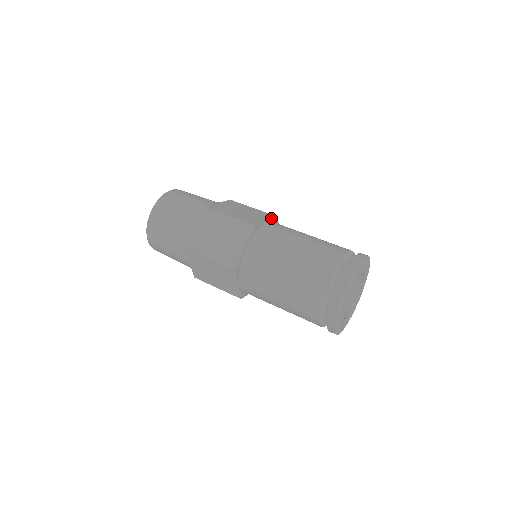
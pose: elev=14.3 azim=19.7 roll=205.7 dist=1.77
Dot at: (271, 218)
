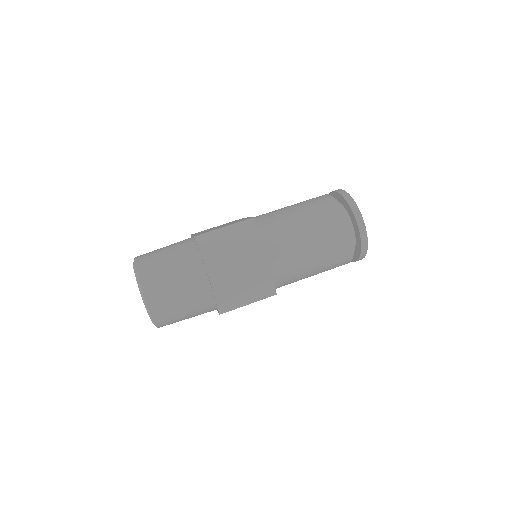
Dot at: occluded
